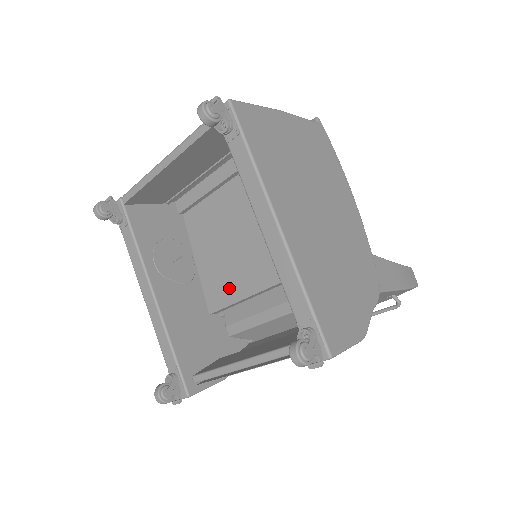
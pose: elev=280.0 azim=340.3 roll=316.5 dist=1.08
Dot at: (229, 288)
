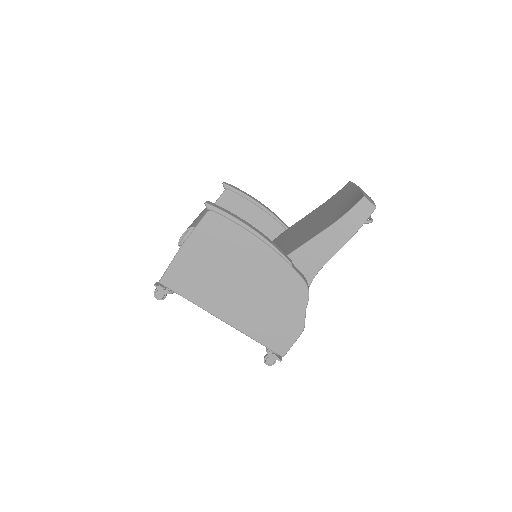
Dot at: occluded
